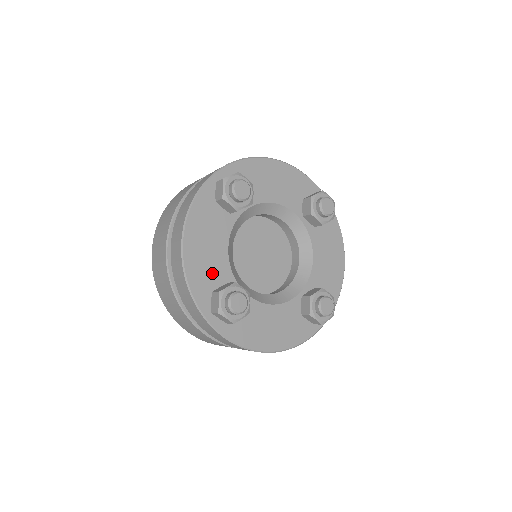
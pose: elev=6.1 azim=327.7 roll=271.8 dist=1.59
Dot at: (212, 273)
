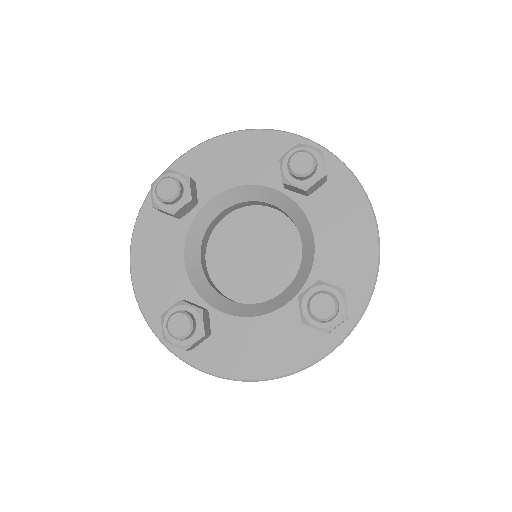
Dot at: (168, 293)
